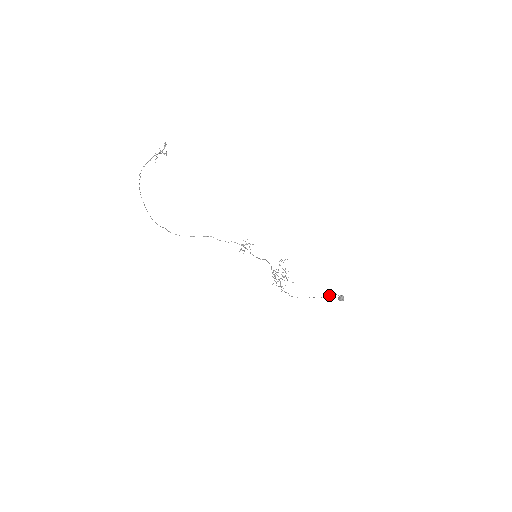
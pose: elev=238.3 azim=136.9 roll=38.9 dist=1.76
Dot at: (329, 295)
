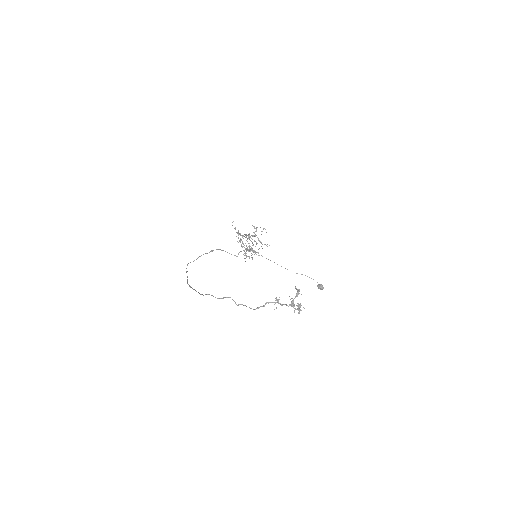
Dot at: (305, 275)
